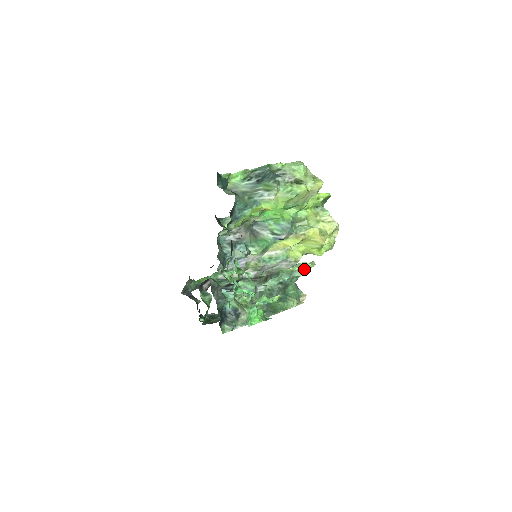
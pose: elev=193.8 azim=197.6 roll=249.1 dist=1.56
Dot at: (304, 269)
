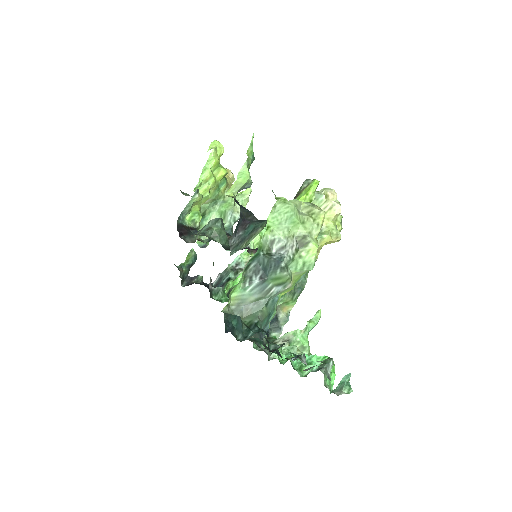
Dot at: occluded
